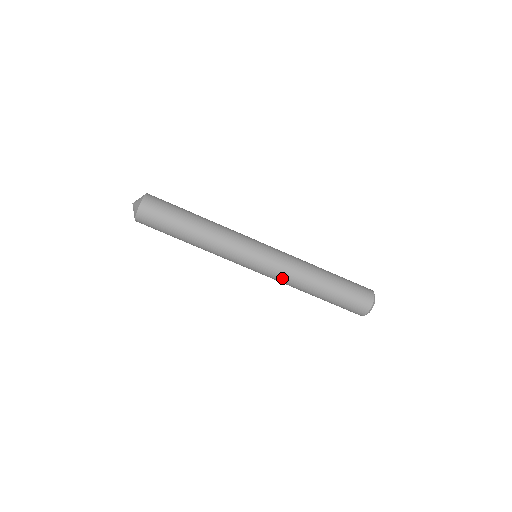
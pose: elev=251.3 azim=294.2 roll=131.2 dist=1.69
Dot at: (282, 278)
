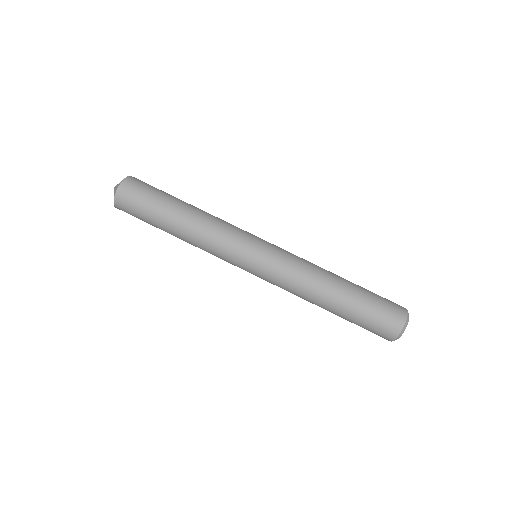
Dot at: (284, 288)
